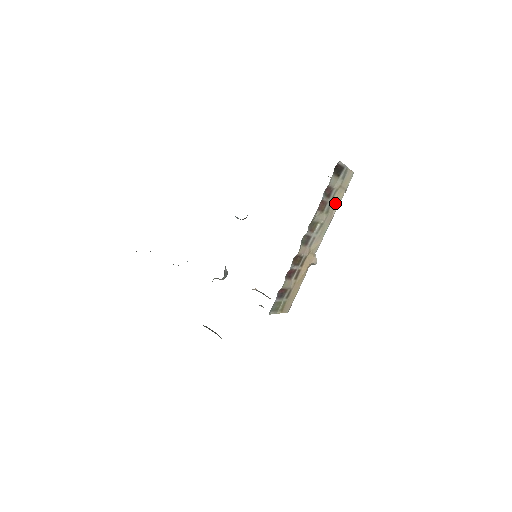
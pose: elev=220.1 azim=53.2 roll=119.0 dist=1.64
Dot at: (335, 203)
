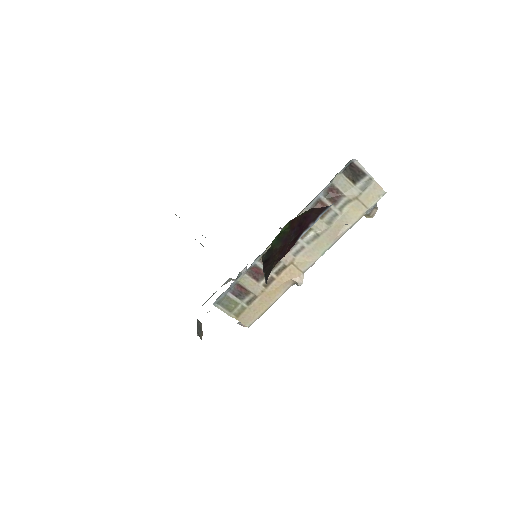
Dot at: (345, 218)
